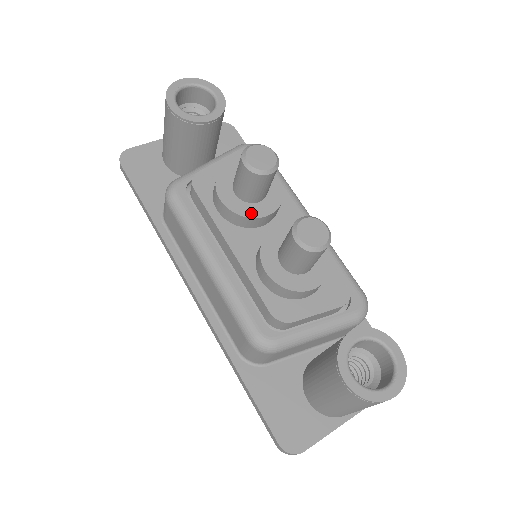
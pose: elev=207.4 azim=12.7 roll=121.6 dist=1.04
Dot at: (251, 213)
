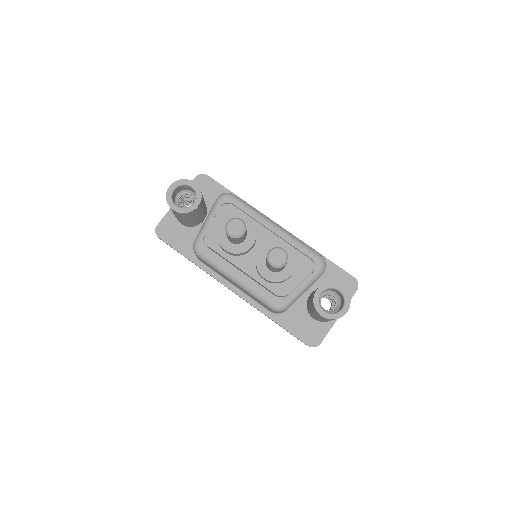
Dot at: (243, 249)
